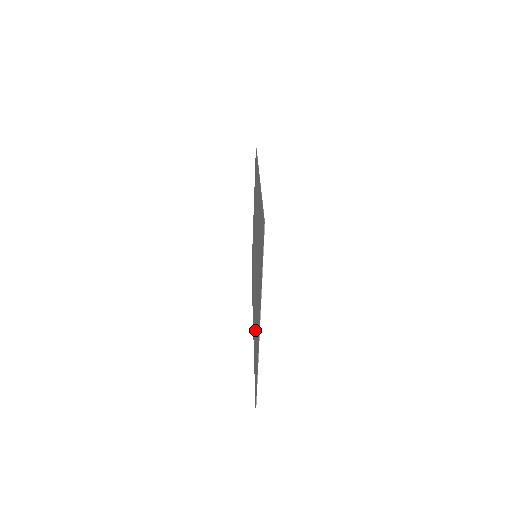
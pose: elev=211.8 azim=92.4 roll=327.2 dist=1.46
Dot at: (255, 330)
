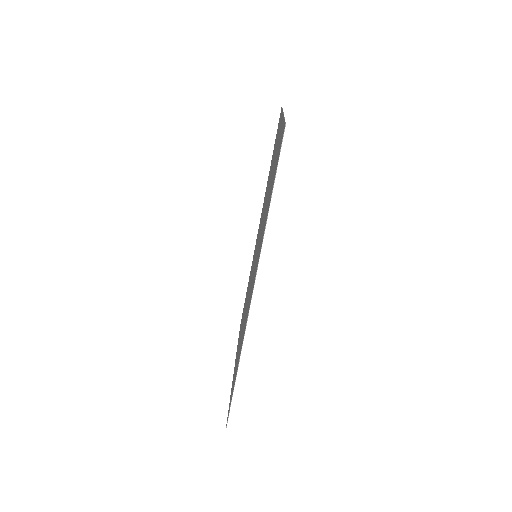
Dot at: occluded
